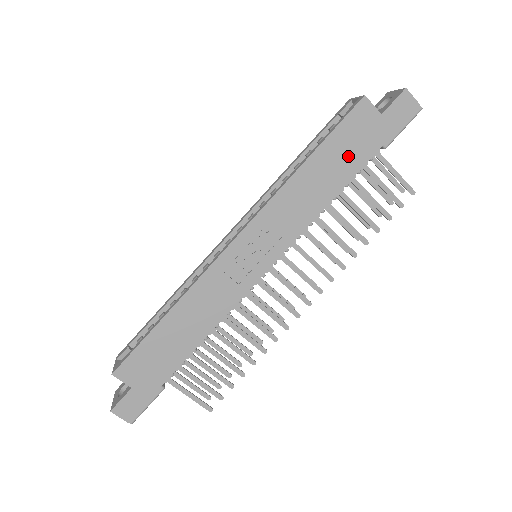
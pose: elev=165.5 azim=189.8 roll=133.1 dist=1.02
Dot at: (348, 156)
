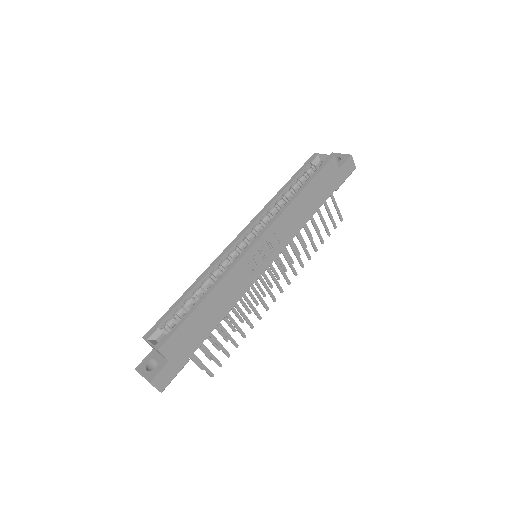
Dot at: (320, 193)
